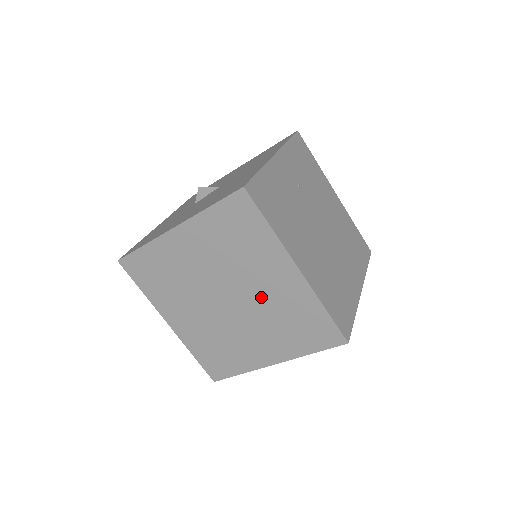
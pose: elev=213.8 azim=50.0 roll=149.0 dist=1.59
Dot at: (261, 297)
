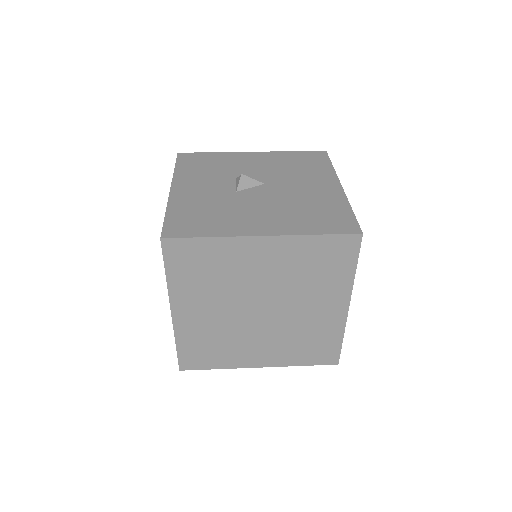
Dot at: (297, 316)
